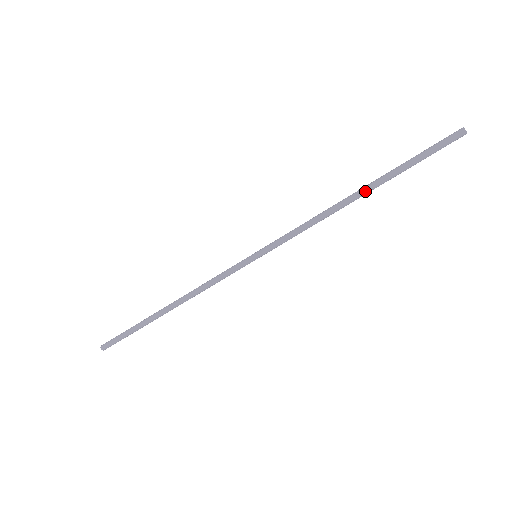
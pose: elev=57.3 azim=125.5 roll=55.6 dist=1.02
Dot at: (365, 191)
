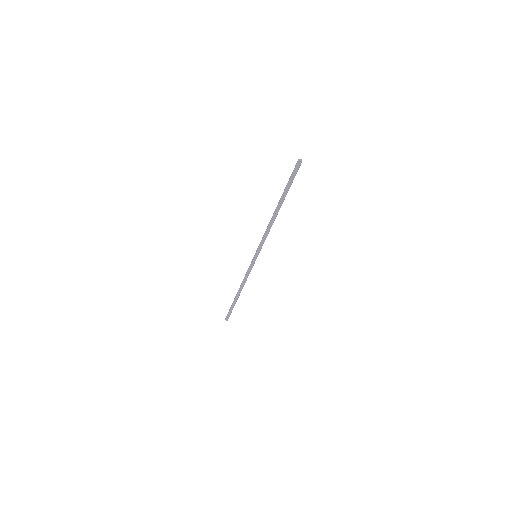
Dot at: (277, 208)
